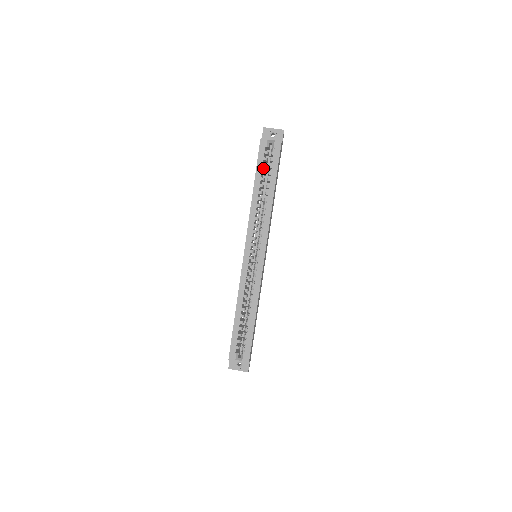
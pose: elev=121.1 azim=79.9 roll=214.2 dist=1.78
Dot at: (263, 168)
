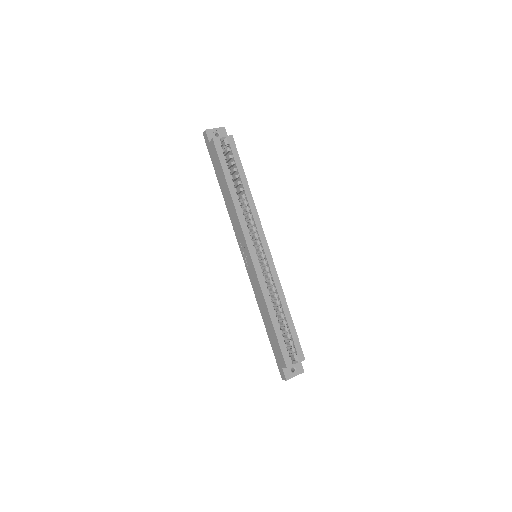
Dot at: occluded
